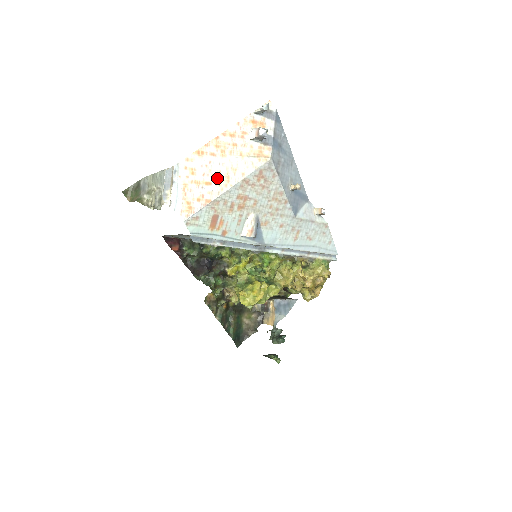
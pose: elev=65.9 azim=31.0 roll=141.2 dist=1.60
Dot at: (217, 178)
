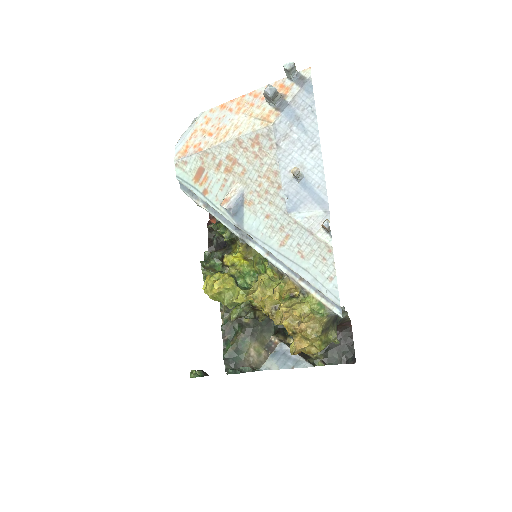
Dot at: (219, 131)
